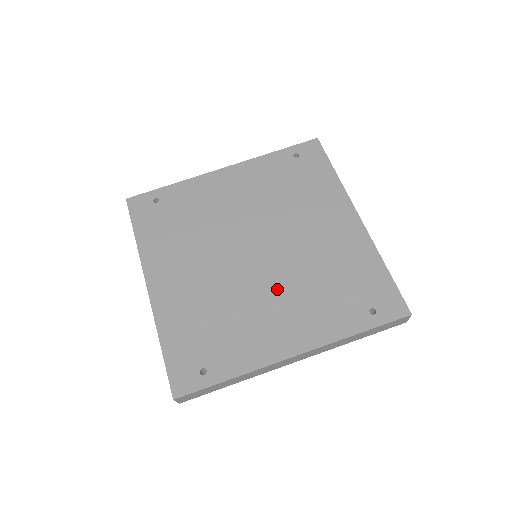
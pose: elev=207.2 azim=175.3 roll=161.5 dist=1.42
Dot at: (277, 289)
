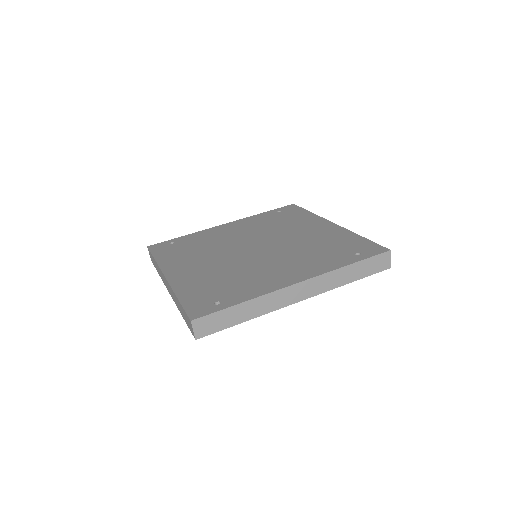
Dot at: (276, 259)
